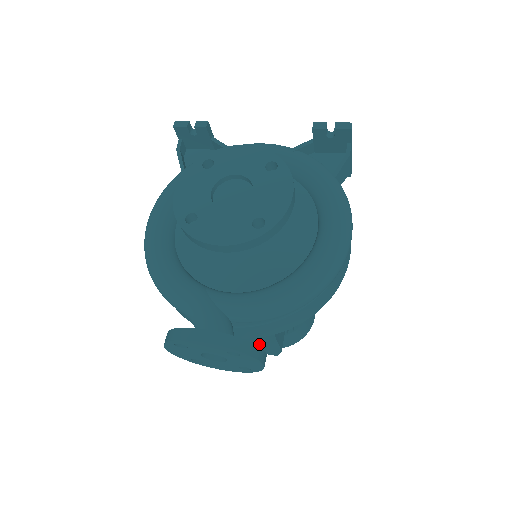
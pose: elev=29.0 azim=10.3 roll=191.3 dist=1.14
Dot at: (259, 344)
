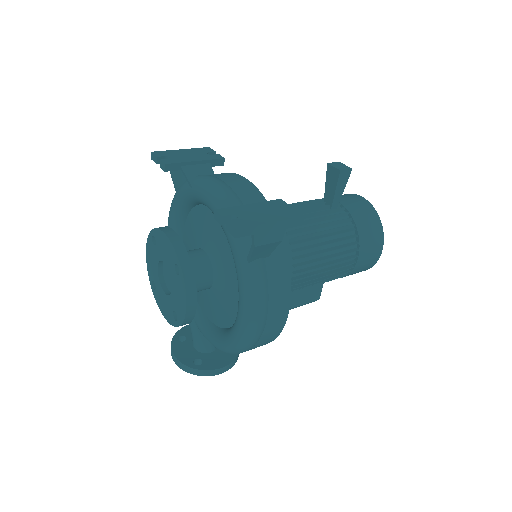
Dot at: occluded
